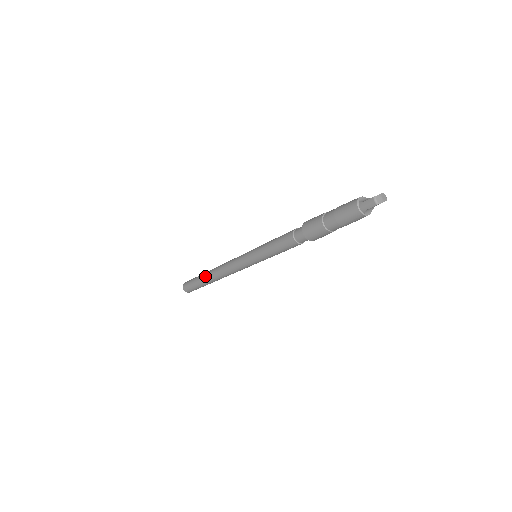
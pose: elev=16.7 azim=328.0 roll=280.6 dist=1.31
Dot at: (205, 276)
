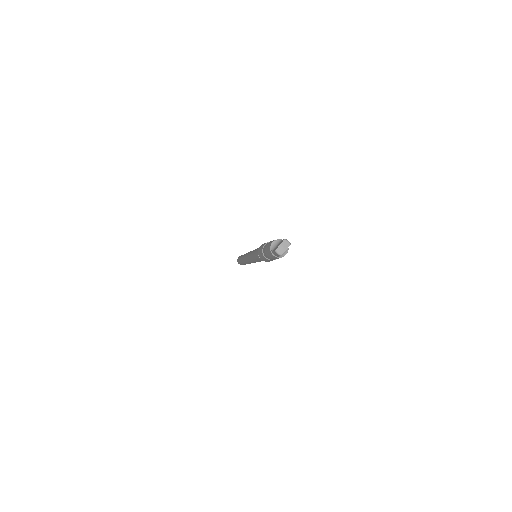
Dot at: occluded
